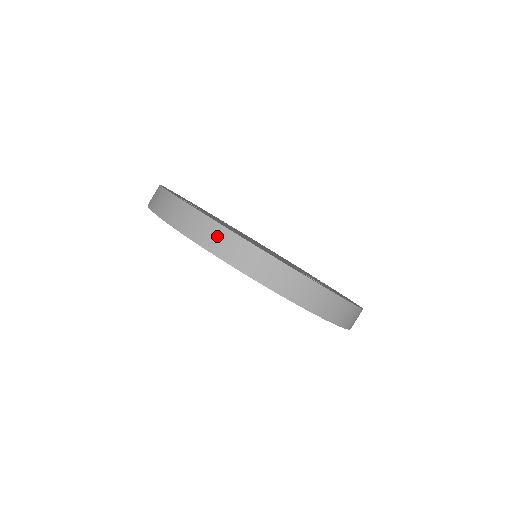
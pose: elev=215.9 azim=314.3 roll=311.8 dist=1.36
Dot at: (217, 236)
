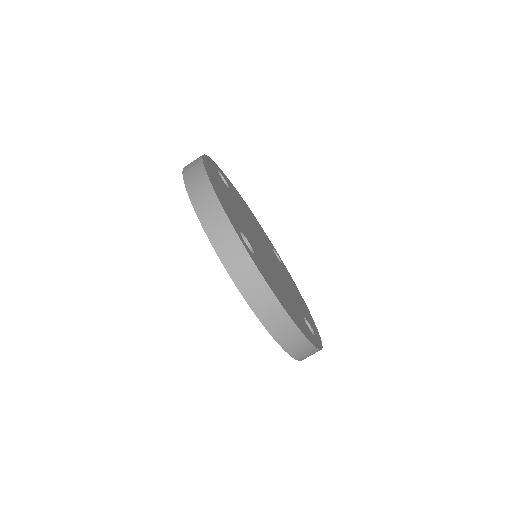
Dot at: (281, 323)
